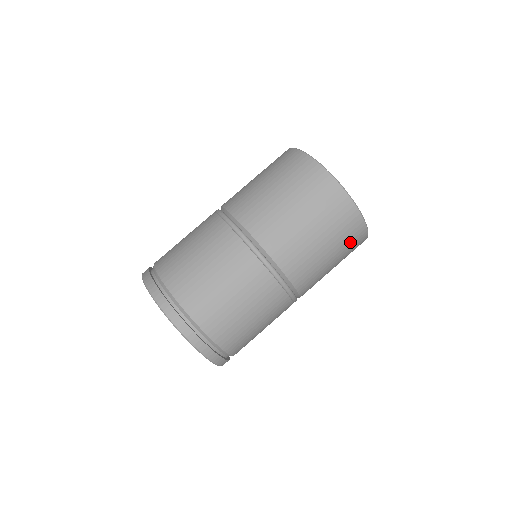
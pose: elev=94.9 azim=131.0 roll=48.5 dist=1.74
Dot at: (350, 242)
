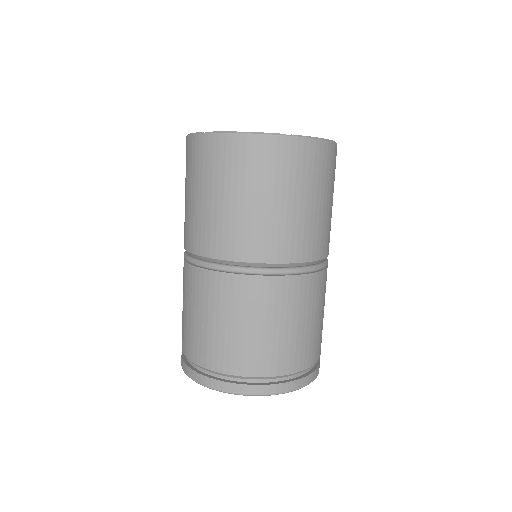
Dot at: (297, 168)
